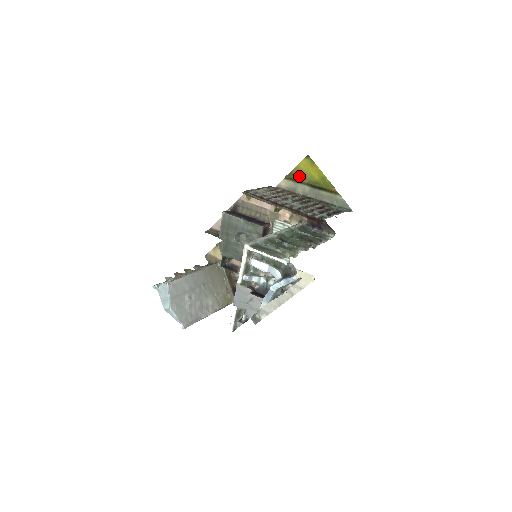
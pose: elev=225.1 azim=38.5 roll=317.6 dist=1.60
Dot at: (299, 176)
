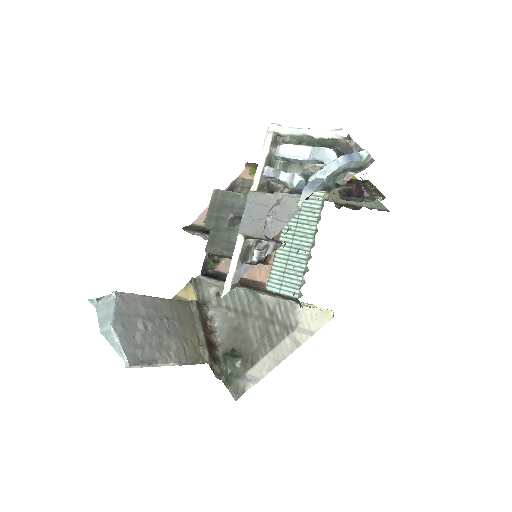
Dot at: occluded
